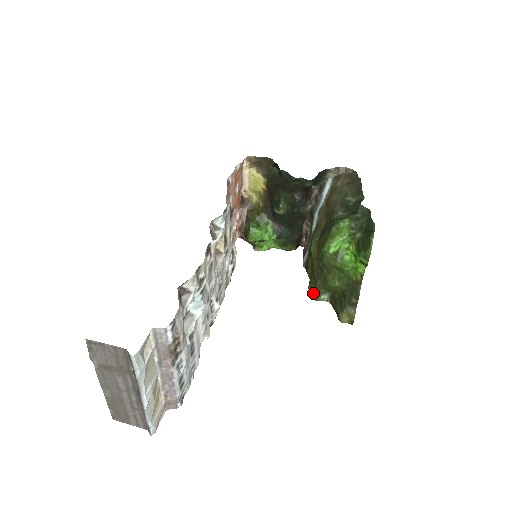
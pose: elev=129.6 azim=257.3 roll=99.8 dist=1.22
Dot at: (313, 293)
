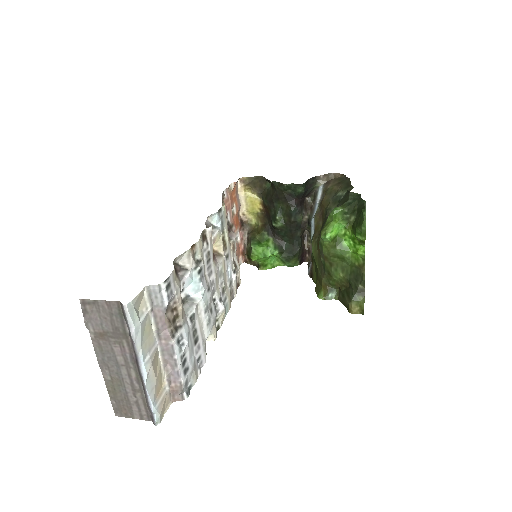
Dot at: (320, 293)
